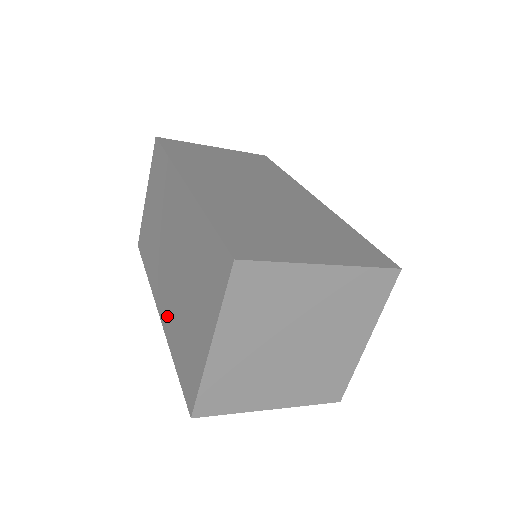
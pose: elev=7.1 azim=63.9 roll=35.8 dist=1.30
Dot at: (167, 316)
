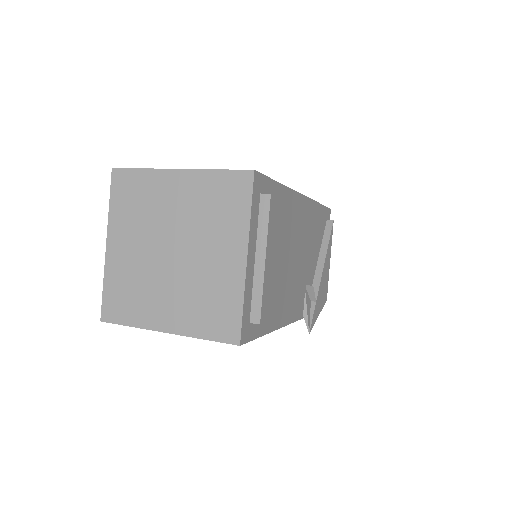
Dot at: occluded
